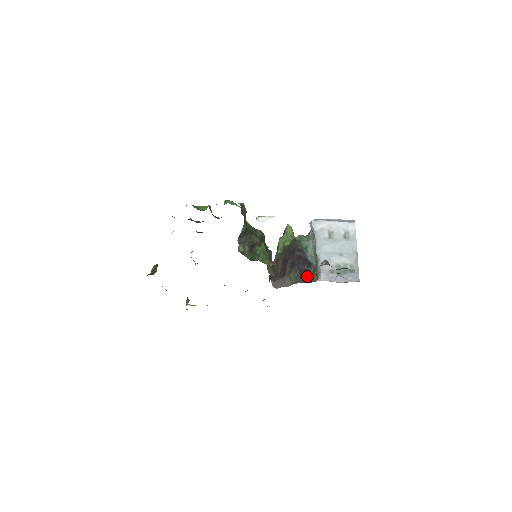
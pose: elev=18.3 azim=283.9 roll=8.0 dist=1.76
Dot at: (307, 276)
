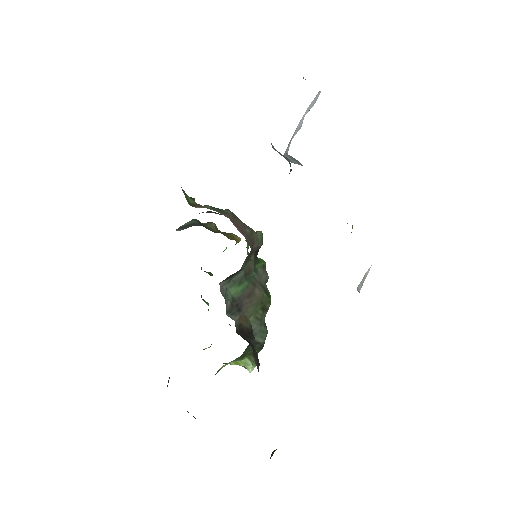
Dot at: occluded
